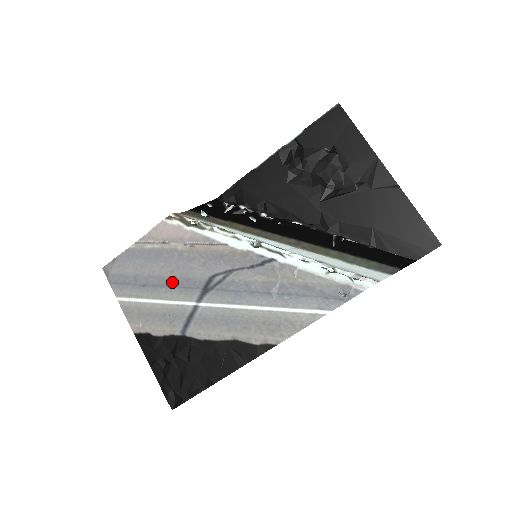
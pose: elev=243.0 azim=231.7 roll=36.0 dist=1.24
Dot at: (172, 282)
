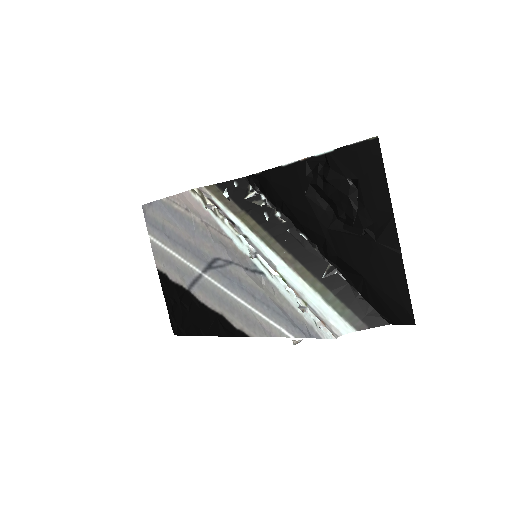
Dot at: (188, 246)
